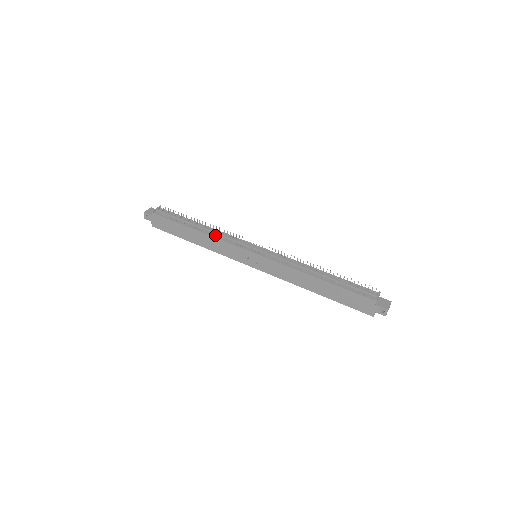
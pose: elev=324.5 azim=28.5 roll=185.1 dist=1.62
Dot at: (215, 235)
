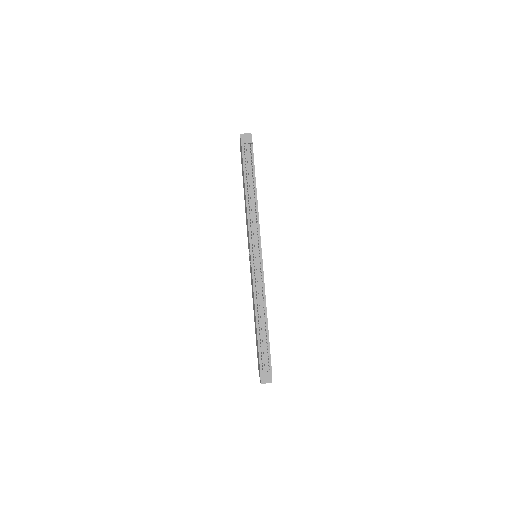
Dot at: (250, 213)
